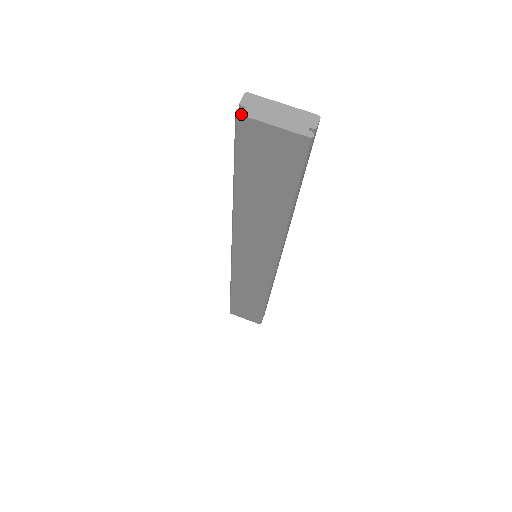
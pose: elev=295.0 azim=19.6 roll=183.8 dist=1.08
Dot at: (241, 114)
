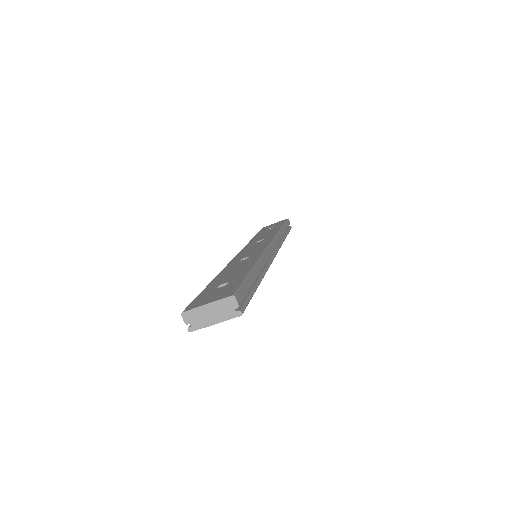
Dot at: occluded
